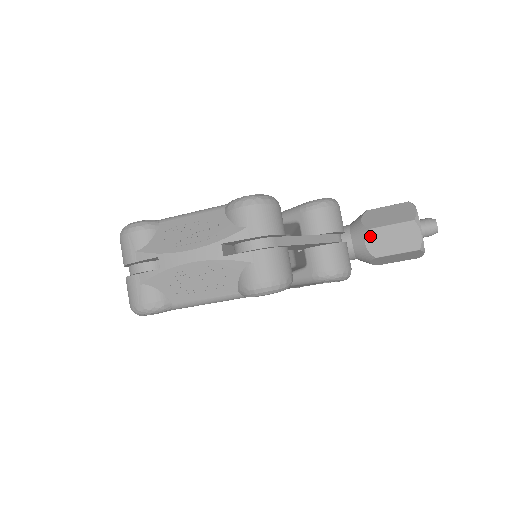
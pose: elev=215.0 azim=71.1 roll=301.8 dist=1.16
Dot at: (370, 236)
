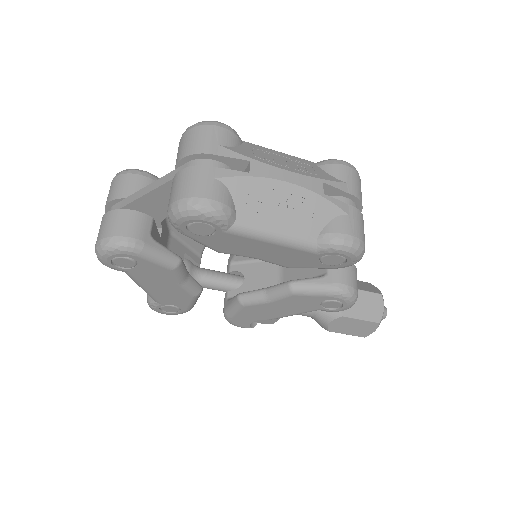
Dot at: occluded
